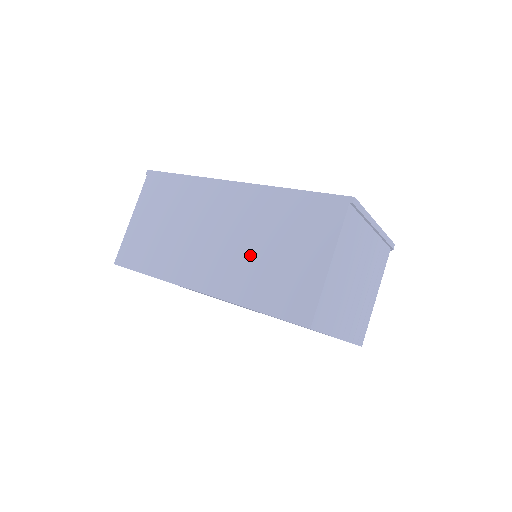
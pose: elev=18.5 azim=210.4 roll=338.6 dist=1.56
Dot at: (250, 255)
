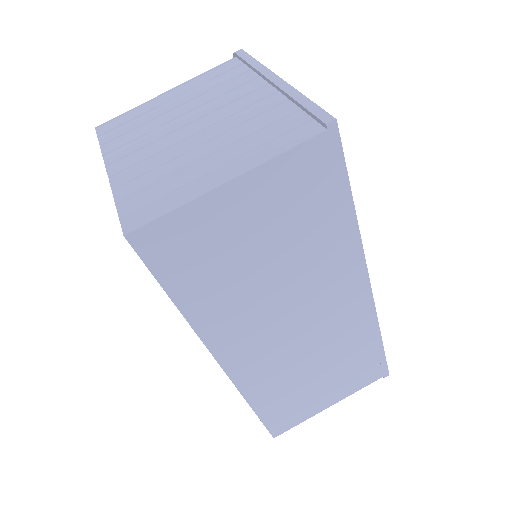
Dot at: (300, 368)
